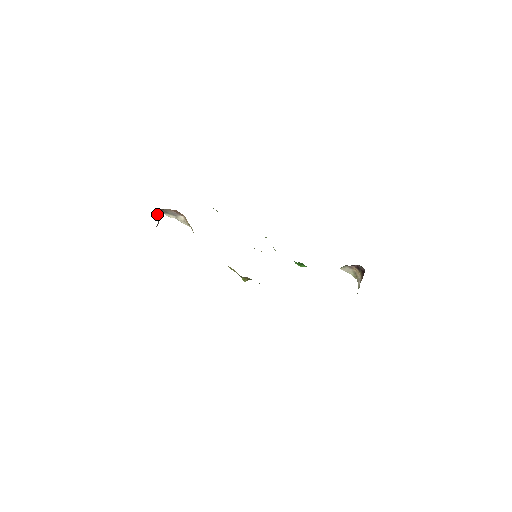
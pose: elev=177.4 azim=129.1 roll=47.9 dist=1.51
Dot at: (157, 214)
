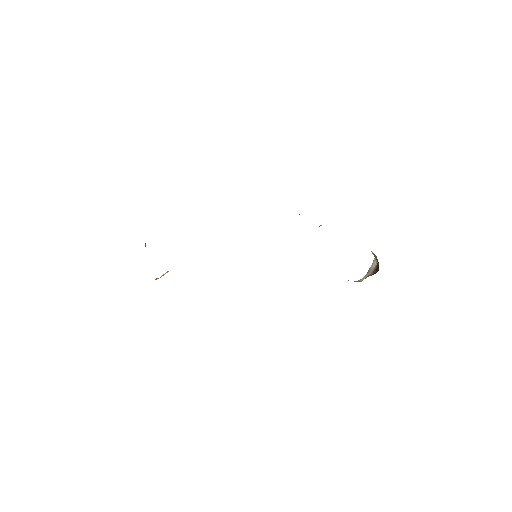
Dot at: occluded
